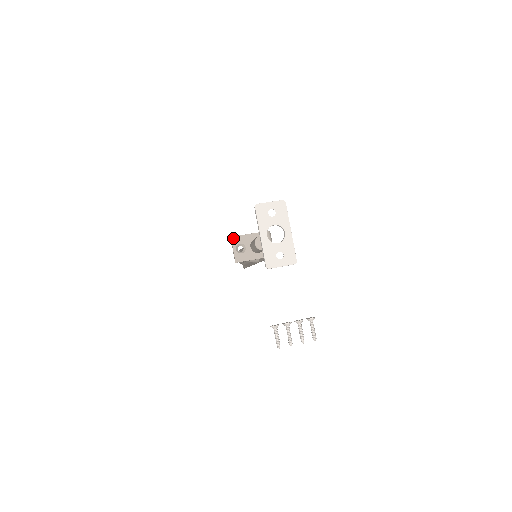
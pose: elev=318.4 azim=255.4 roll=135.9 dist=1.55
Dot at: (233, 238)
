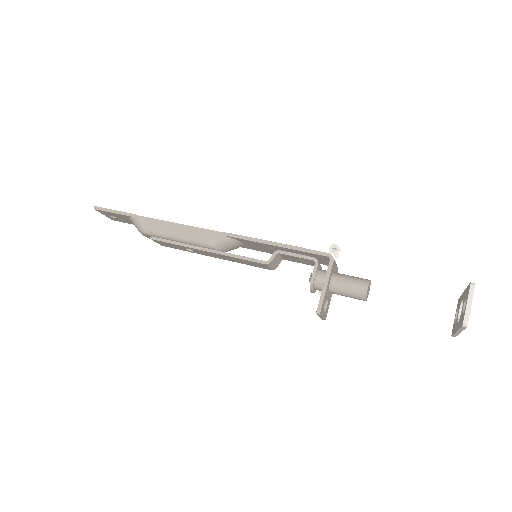
Dot at: (321, 312)
